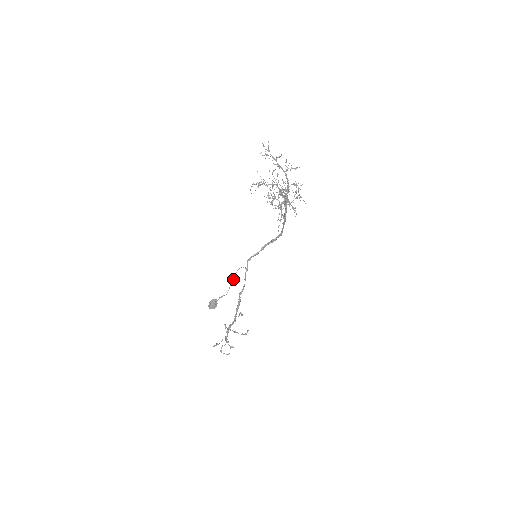
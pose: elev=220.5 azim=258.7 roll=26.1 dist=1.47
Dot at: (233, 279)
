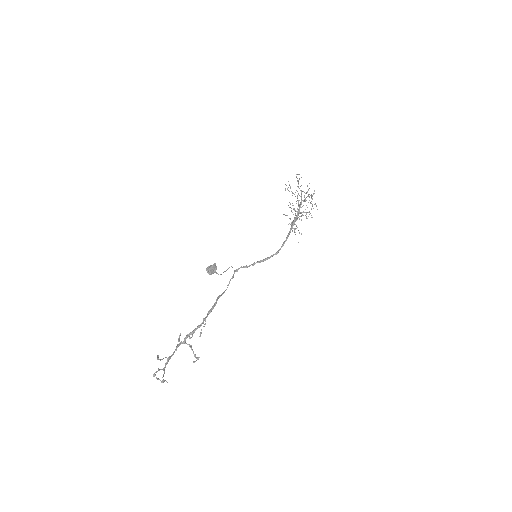
Dot at: (225, 271)
